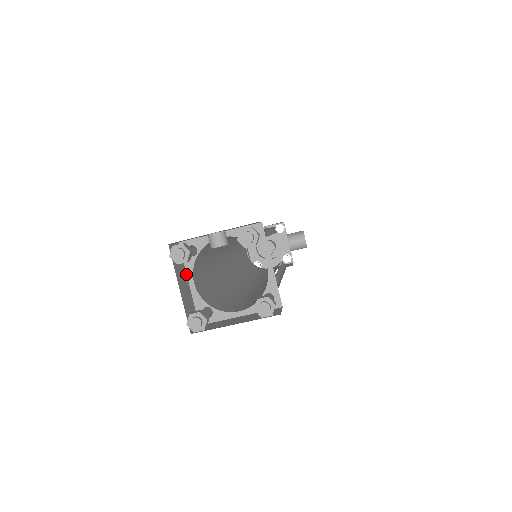
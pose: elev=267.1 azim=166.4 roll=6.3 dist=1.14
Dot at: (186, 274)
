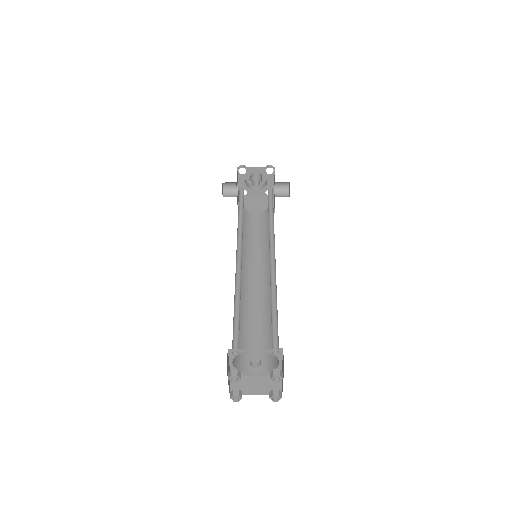
Dot at: (229, 360)
